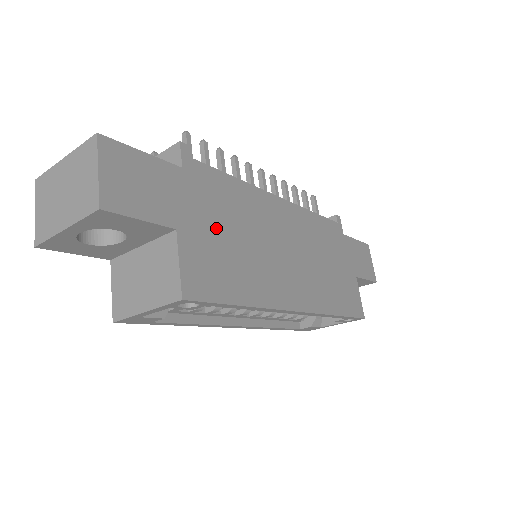
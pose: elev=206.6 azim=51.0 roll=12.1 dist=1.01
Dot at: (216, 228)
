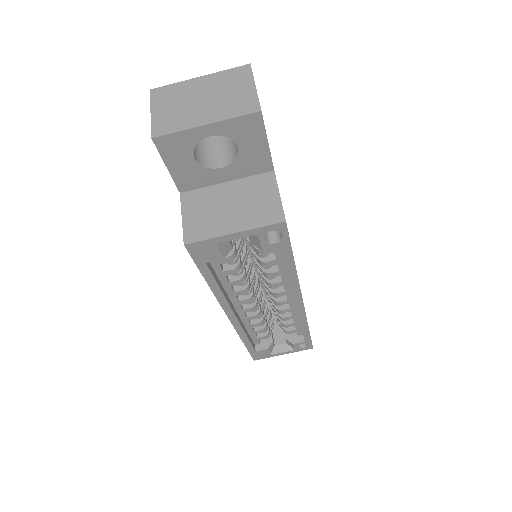
Dot at: occluded
